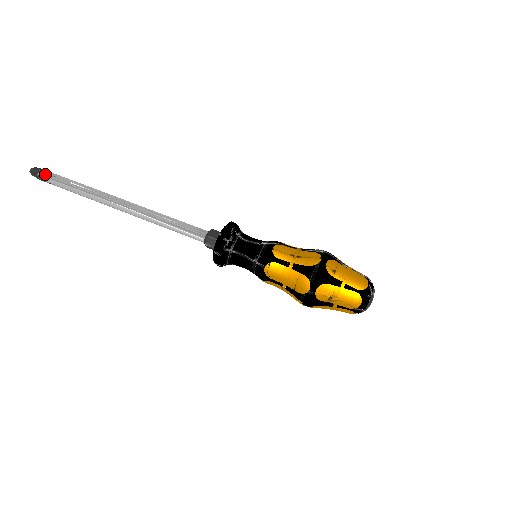
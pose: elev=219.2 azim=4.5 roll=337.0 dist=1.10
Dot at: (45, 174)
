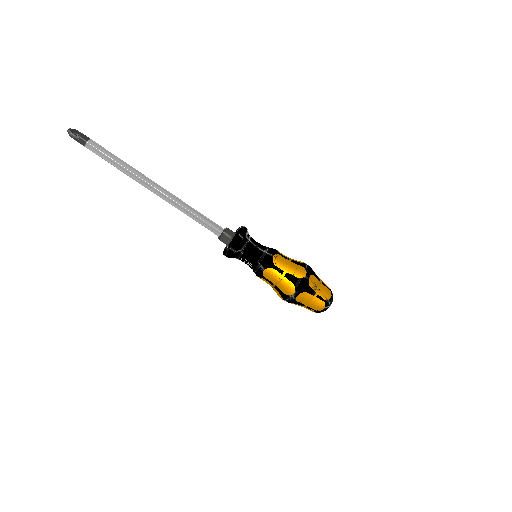
Dot at: (88, 137)
